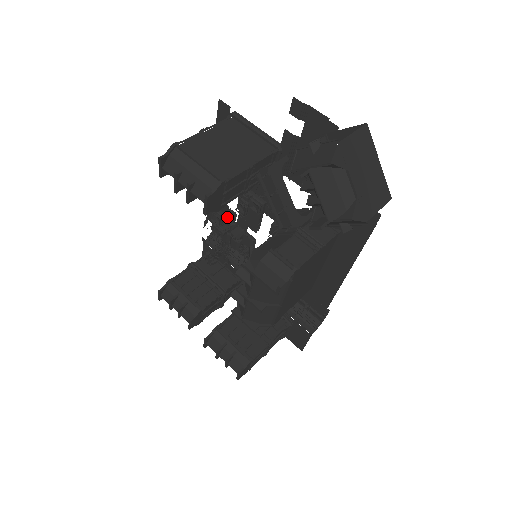
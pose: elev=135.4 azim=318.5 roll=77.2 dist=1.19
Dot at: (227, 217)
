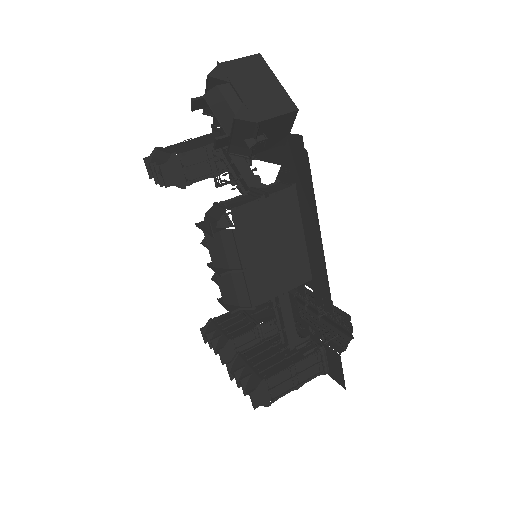
Dot at: occluded
